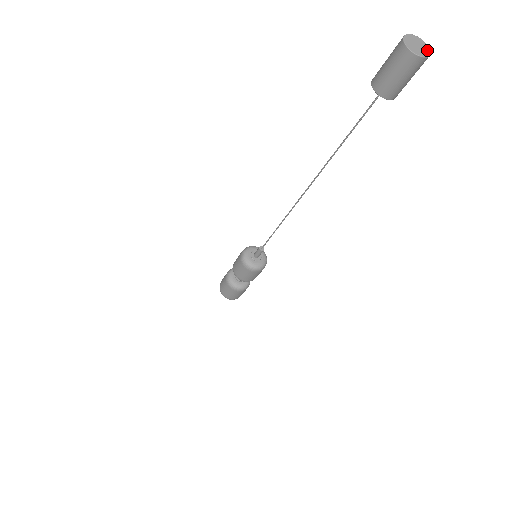
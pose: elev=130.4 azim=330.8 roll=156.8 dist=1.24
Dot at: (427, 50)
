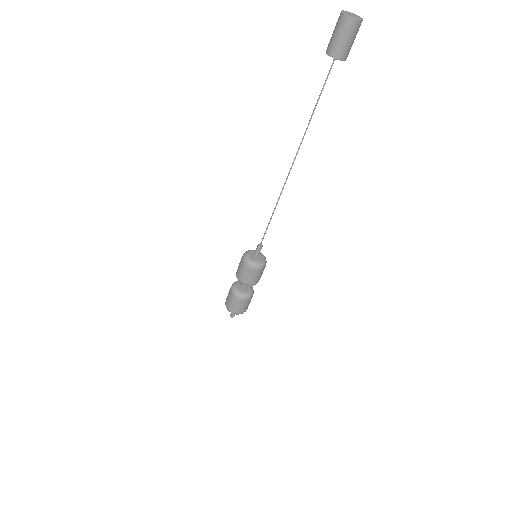
Dot at: (359, 18)
